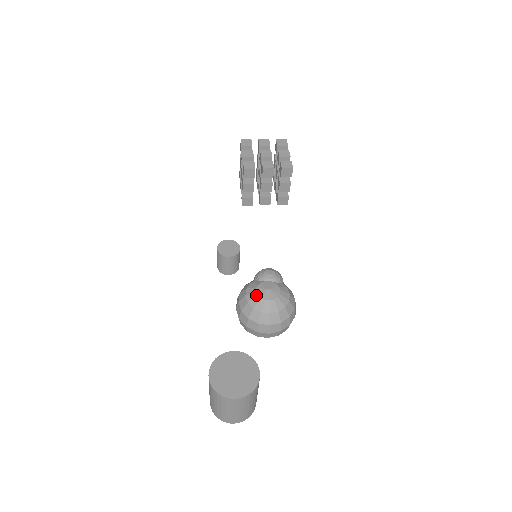
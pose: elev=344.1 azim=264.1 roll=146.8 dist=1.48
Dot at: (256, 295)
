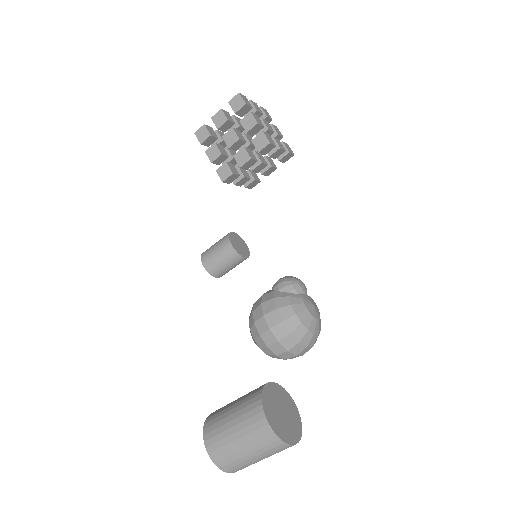
Dot at: (309, 313)
